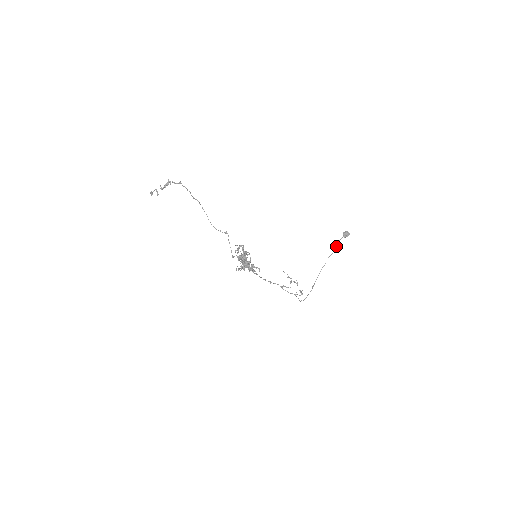
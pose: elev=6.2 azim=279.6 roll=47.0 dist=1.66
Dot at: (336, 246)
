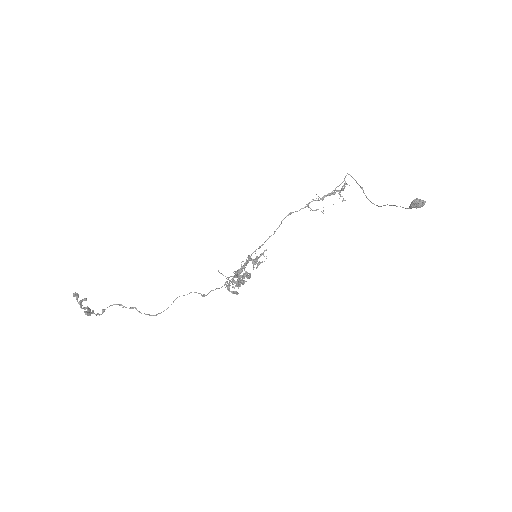
Dot at: occluded
